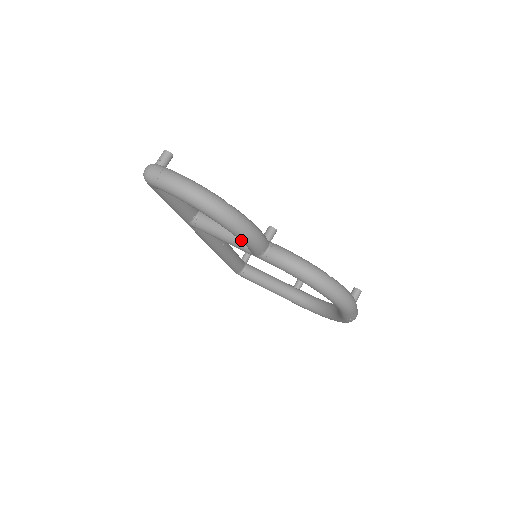
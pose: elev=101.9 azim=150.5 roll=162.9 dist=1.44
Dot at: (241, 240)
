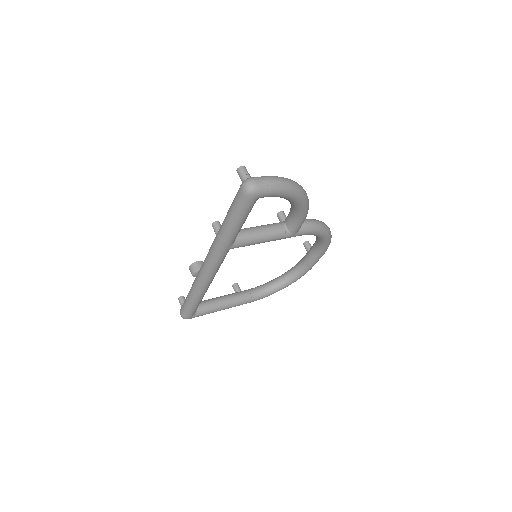
Dot at: (304, 216)
